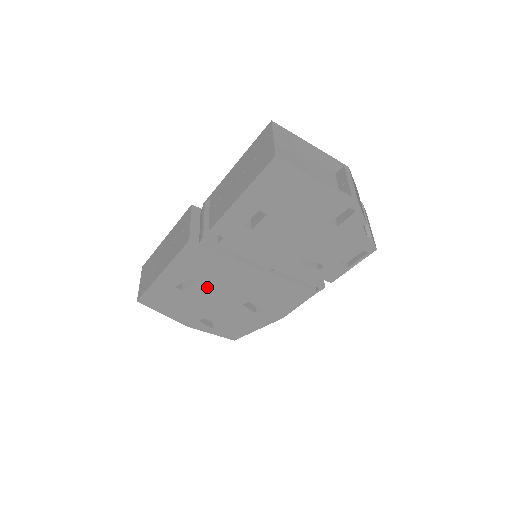
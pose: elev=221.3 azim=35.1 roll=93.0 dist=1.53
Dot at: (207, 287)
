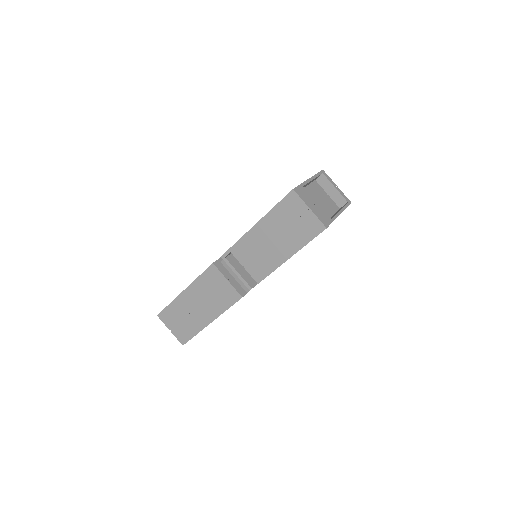
Dot at: occluded
